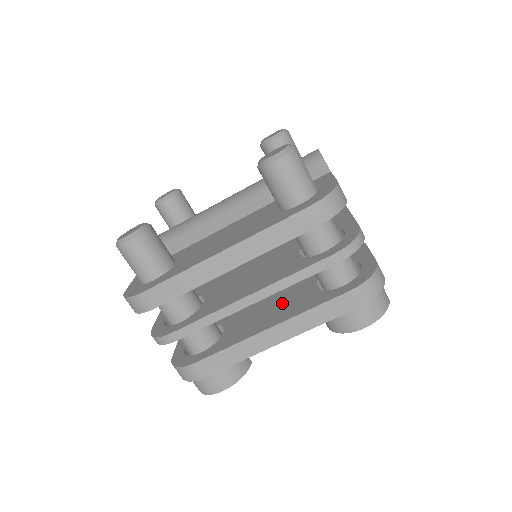
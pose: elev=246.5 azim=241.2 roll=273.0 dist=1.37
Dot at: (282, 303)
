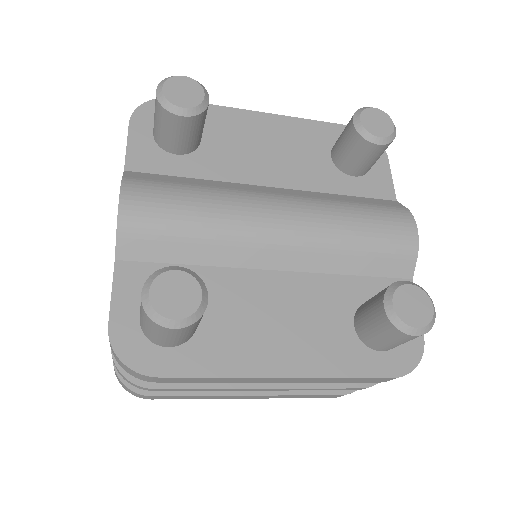
Dot at: occluded
